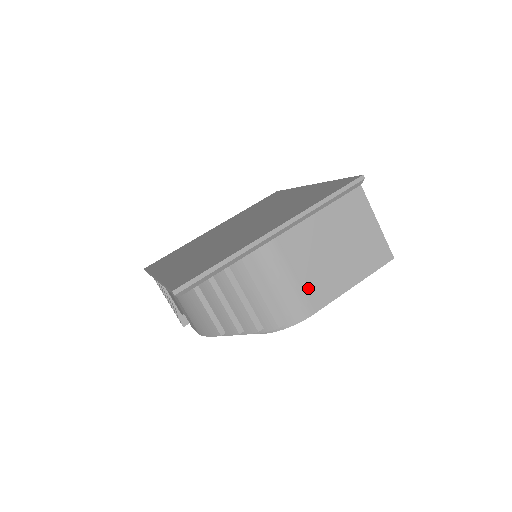
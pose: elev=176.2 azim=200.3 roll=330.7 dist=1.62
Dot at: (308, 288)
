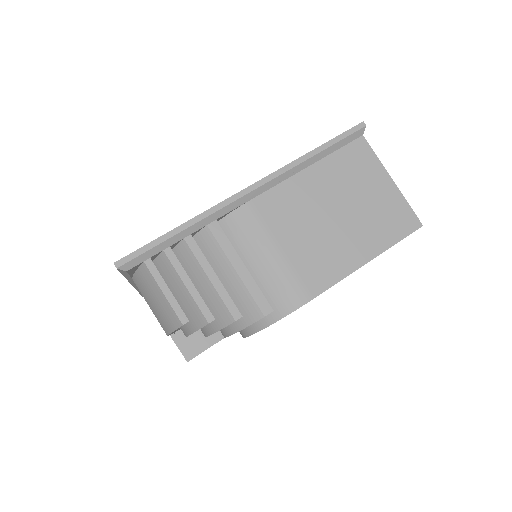
Dot at: (302, 263)
